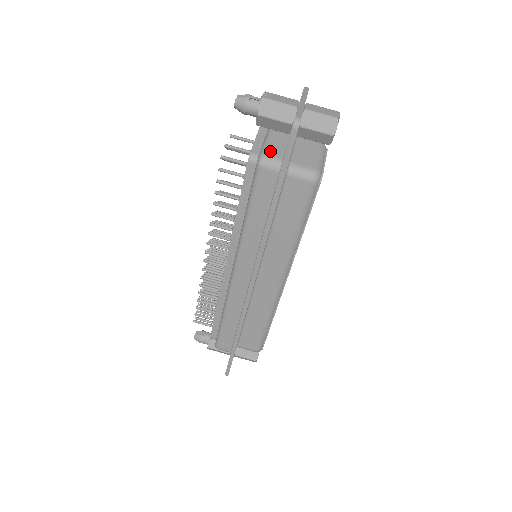
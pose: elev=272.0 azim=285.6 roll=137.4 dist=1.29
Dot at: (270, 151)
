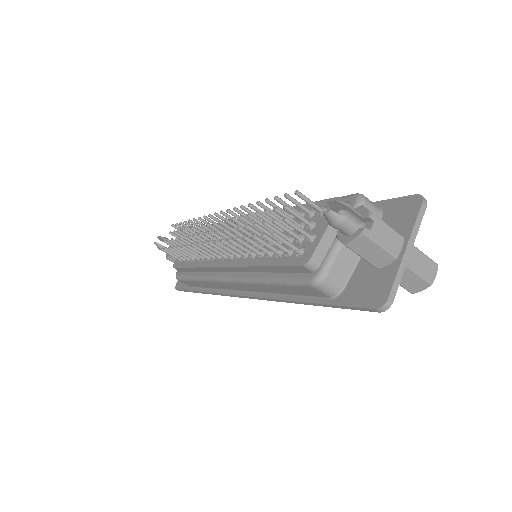
Dot at: (334, 273)
